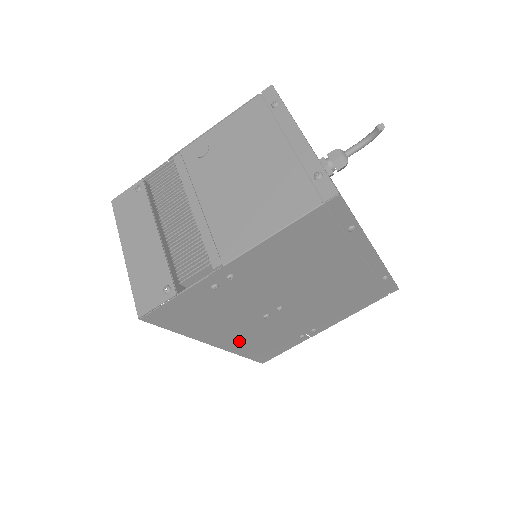
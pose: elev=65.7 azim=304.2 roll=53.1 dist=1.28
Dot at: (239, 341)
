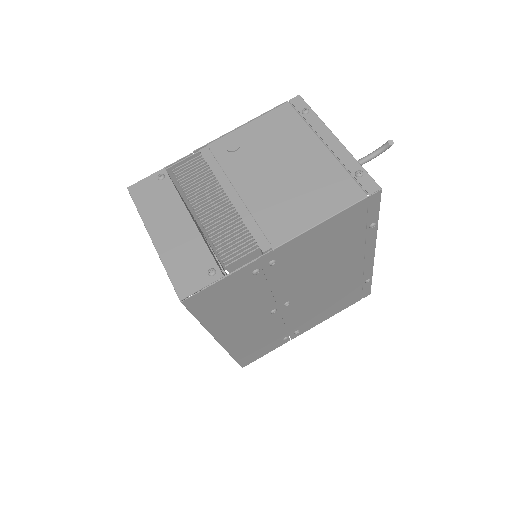
Dot at: (239, 338)
